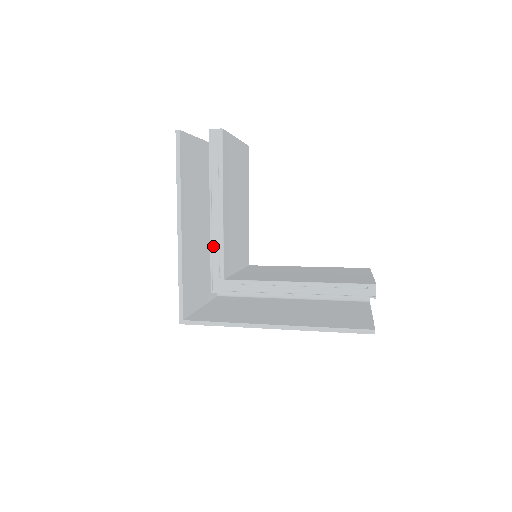
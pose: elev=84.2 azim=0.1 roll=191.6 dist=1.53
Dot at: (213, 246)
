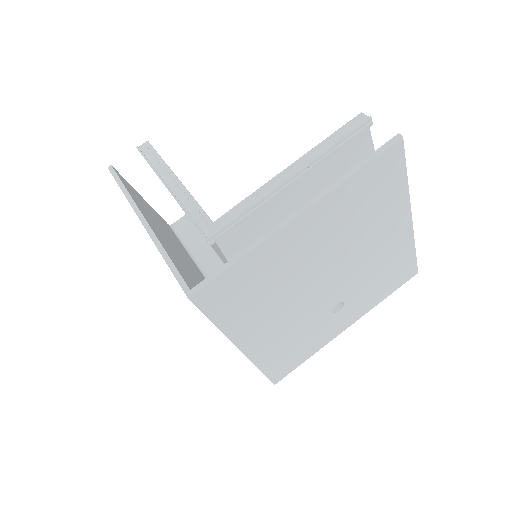
Dot at: (185, 207)
